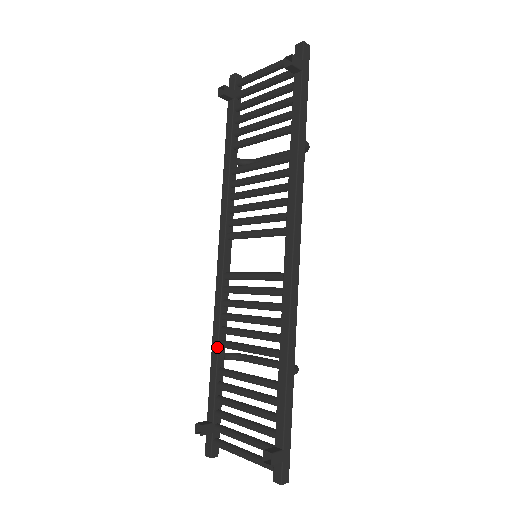
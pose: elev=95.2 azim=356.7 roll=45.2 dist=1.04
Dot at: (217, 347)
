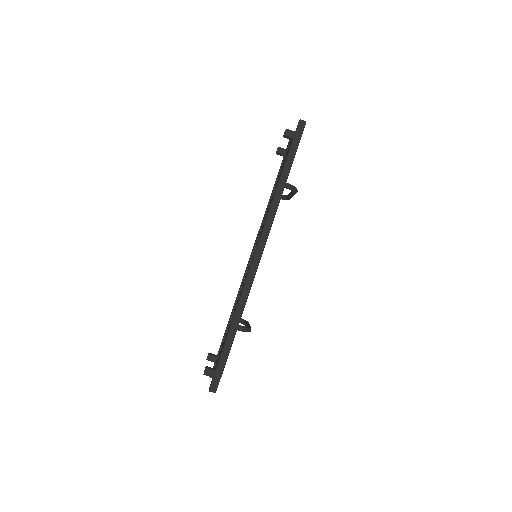
Dot at: (232, 311)
